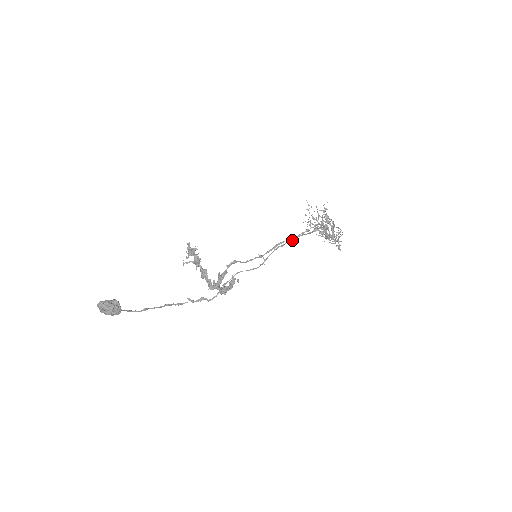
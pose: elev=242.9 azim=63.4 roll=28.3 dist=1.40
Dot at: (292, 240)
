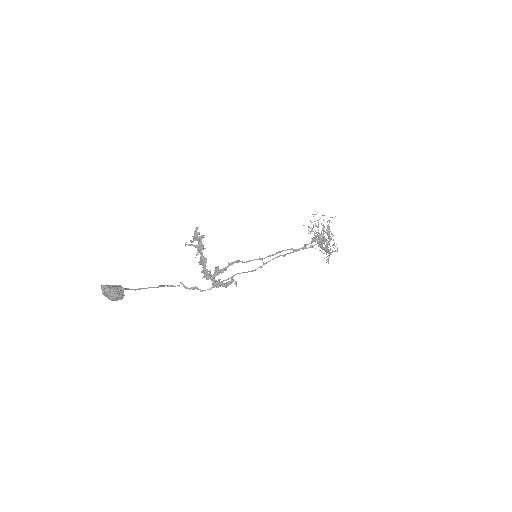
Dot at: occluded
